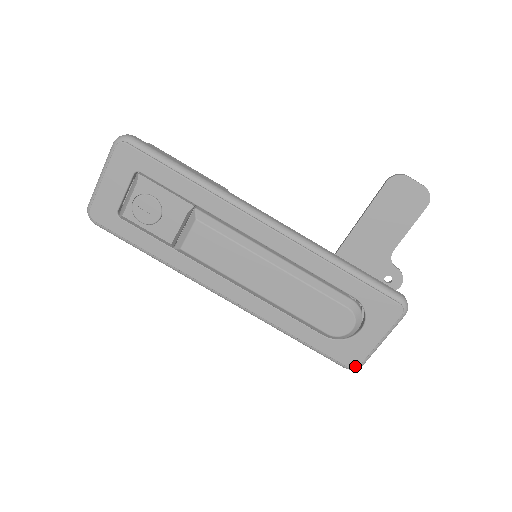
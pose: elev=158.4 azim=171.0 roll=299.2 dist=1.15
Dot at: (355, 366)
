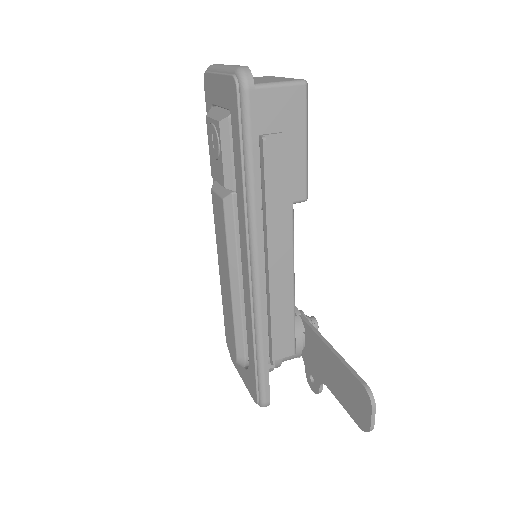
Dot at: (231, 358)
